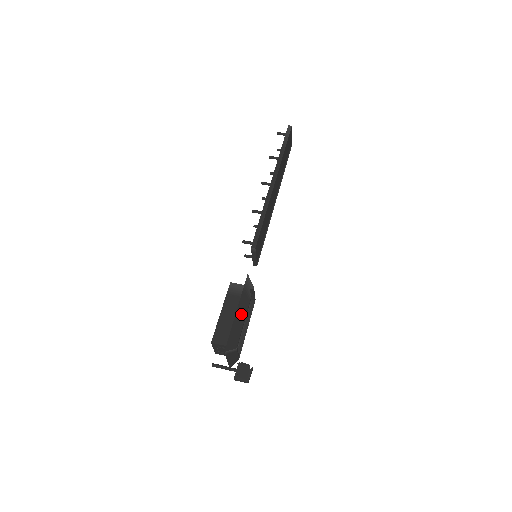
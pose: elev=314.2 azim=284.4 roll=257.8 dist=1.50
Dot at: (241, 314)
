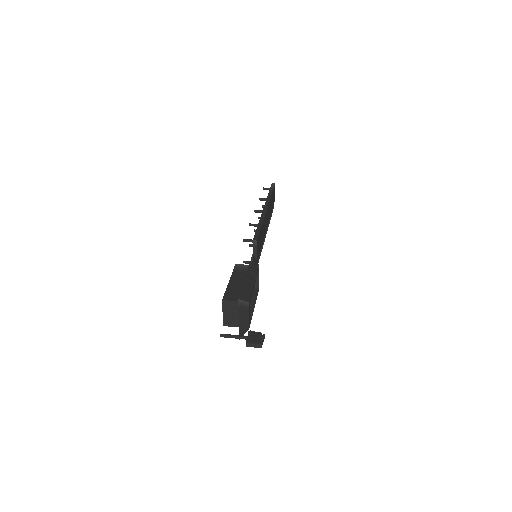
Dot at: (250, 279)
